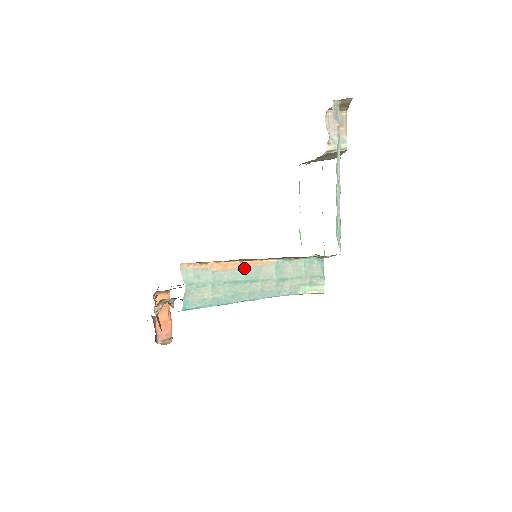
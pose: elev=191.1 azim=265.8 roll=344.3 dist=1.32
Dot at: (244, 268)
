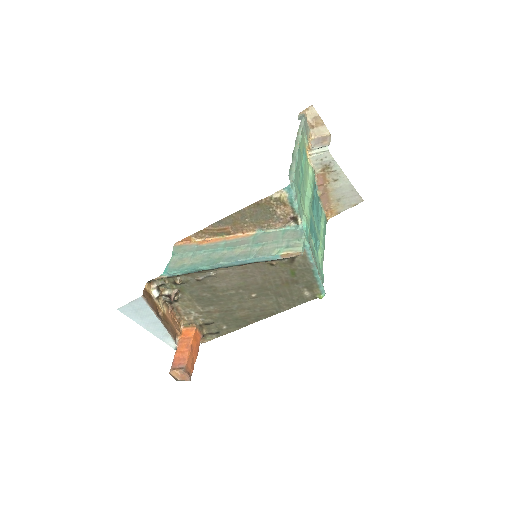
Dot at: (225, 241)
